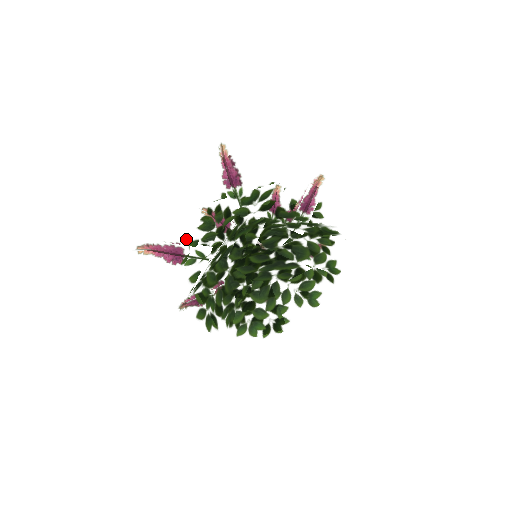
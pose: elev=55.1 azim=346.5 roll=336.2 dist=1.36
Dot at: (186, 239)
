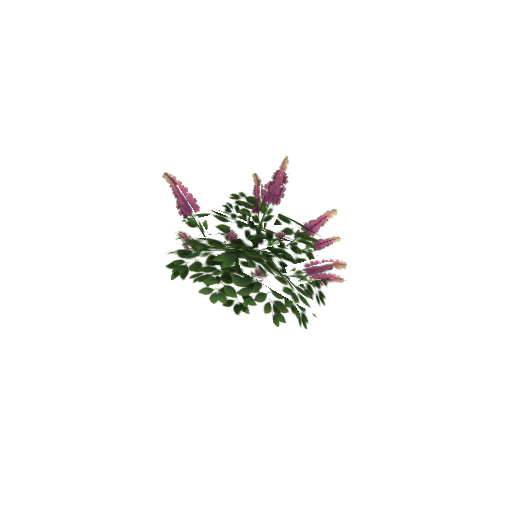
Dot at: (193, 212)
